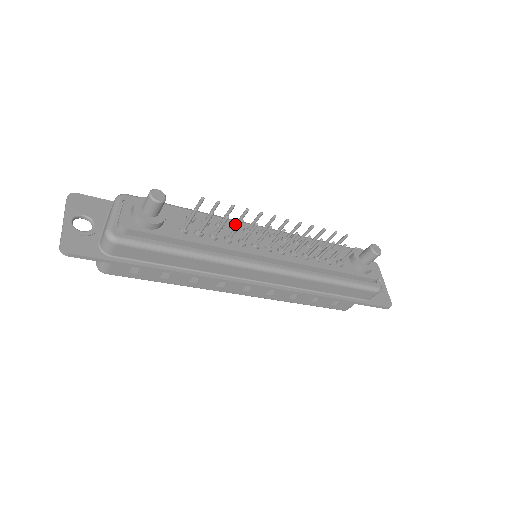
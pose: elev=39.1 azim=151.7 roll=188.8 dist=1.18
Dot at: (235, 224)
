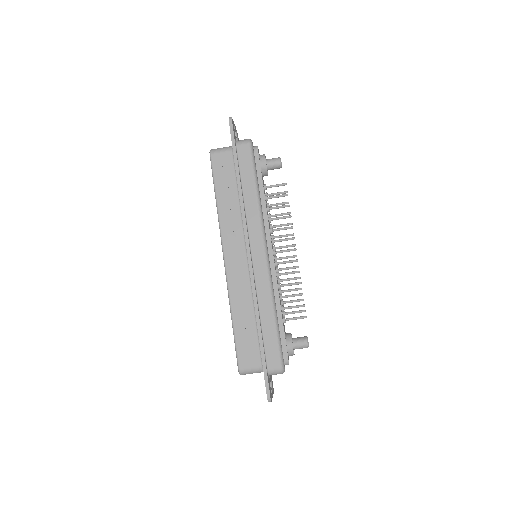
Dot at: (275, 225)
